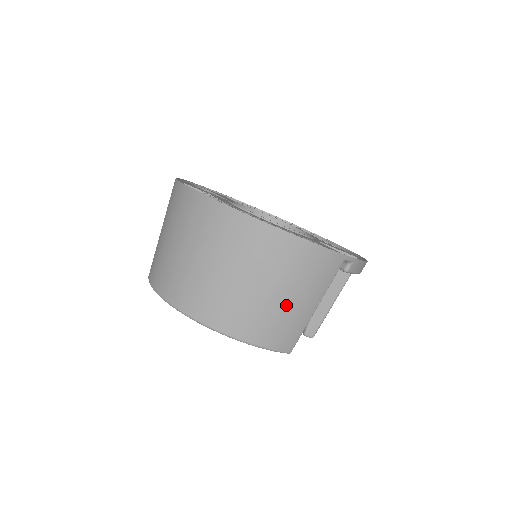
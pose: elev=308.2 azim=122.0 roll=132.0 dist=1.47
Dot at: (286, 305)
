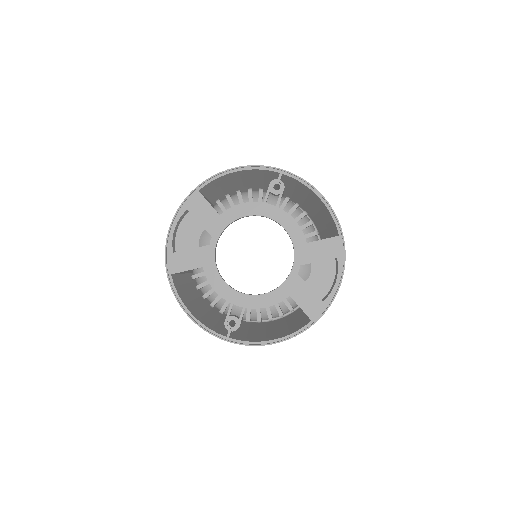
Dot at: occluded
